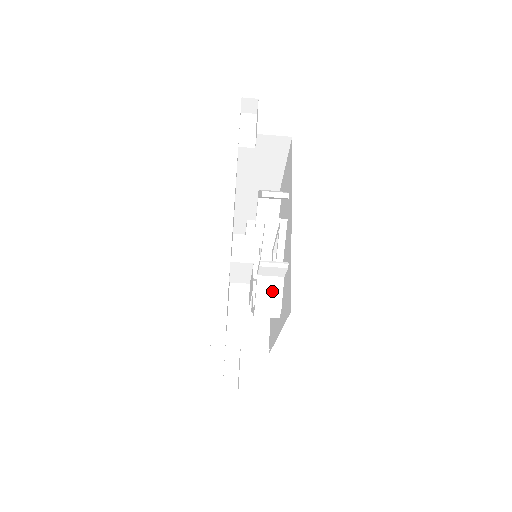
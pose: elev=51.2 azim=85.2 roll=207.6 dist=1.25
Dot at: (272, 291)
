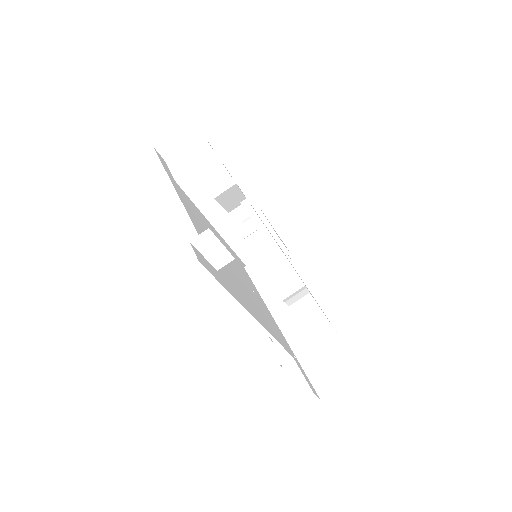
Dot at: (276, 264)
